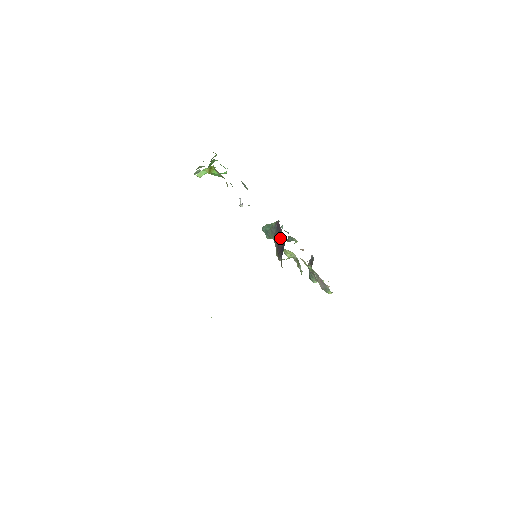
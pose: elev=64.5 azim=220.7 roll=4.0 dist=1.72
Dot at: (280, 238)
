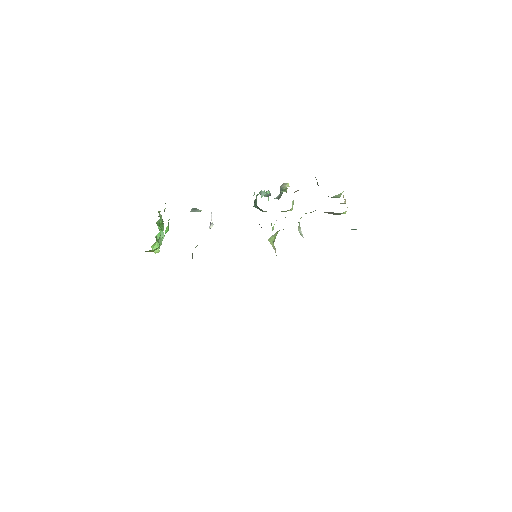
Dot at: occluded
